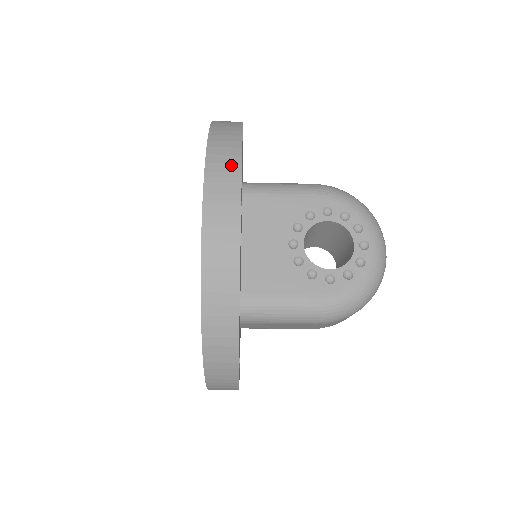
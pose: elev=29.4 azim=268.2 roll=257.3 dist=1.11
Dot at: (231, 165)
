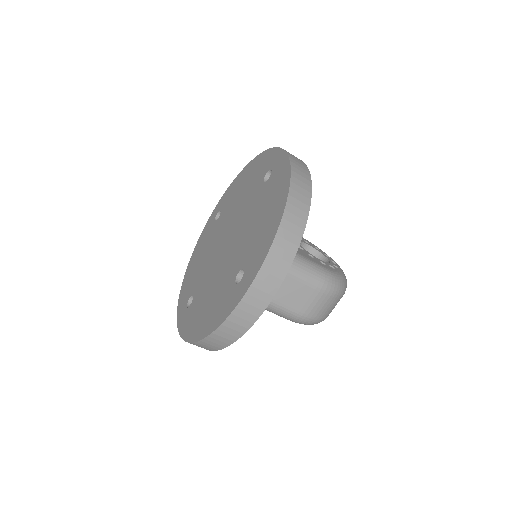
Dot at: occluded
